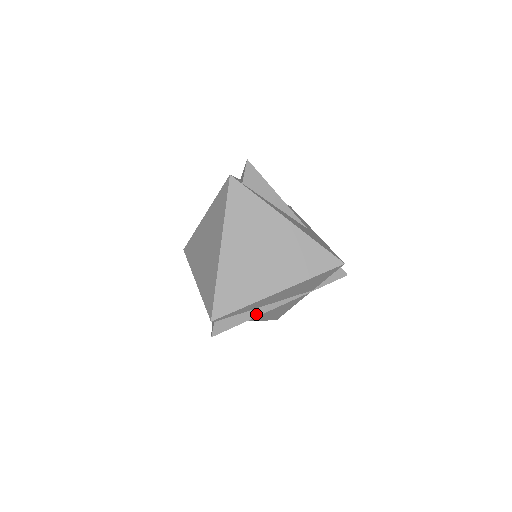
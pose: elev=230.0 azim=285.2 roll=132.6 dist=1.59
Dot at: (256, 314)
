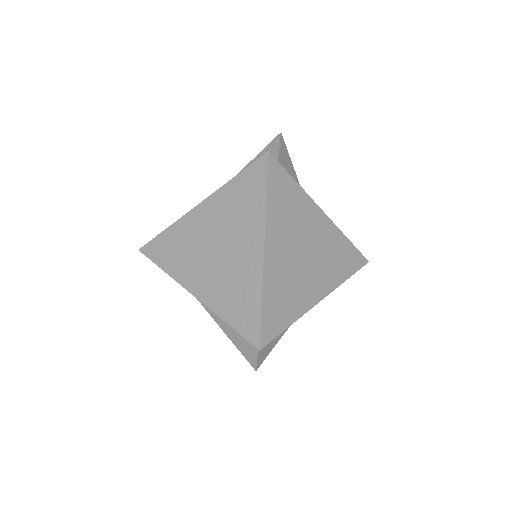
Dot at: occluded
